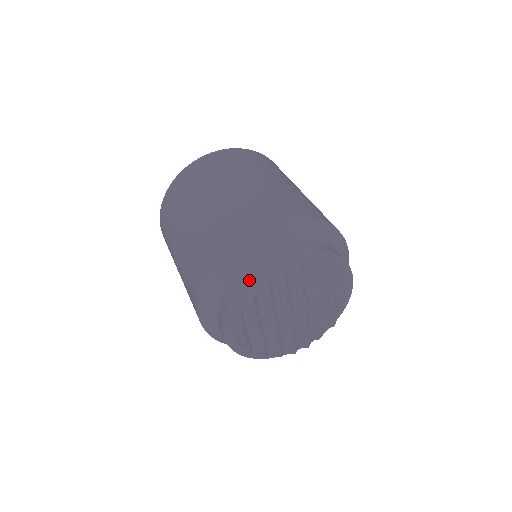
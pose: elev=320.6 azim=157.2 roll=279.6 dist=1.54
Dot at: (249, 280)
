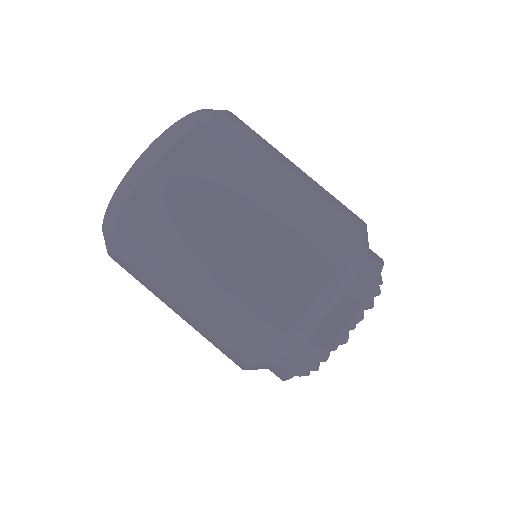
Dot at: occluded
